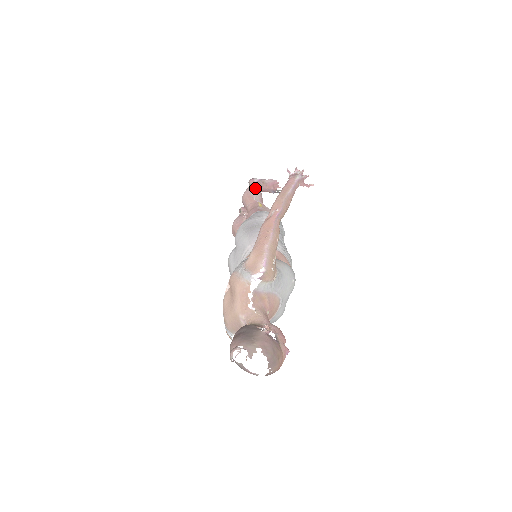
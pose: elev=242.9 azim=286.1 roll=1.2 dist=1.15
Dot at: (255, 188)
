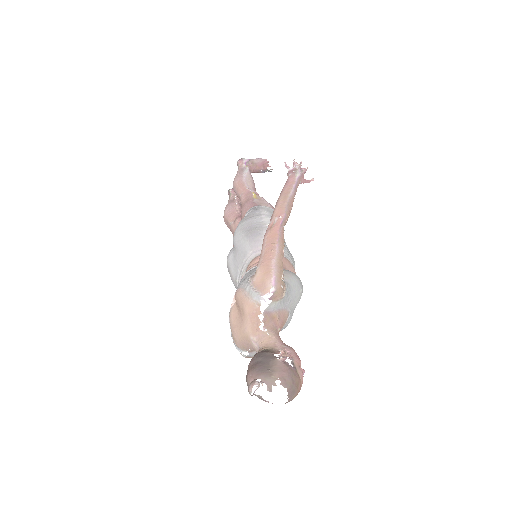
Dot at: (246, 173)
